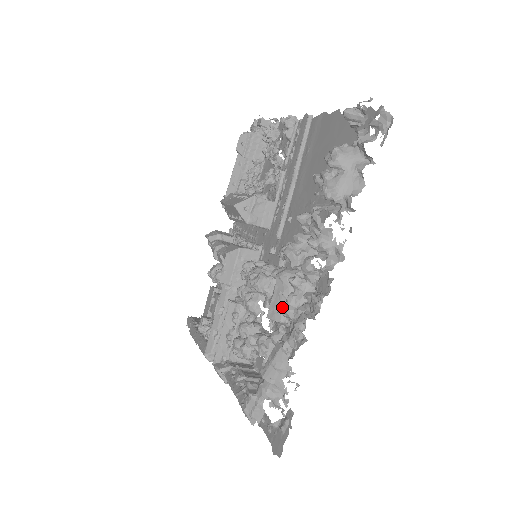
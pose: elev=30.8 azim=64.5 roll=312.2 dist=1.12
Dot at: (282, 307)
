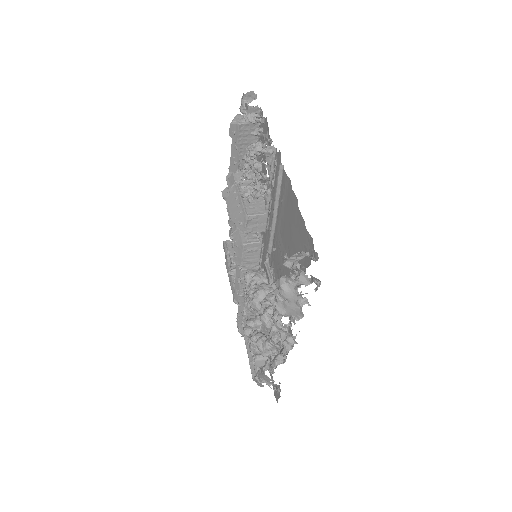
Dot at: (269, 330)
